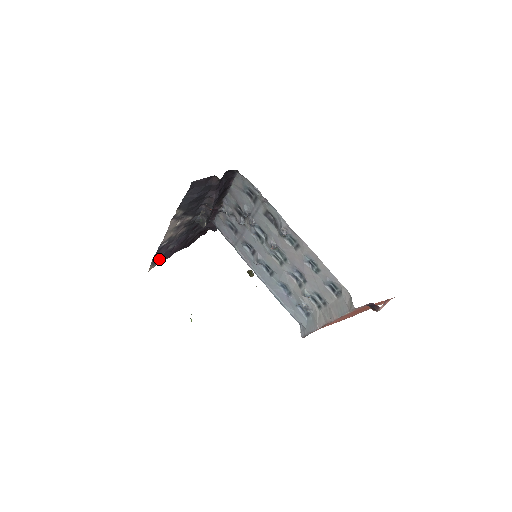
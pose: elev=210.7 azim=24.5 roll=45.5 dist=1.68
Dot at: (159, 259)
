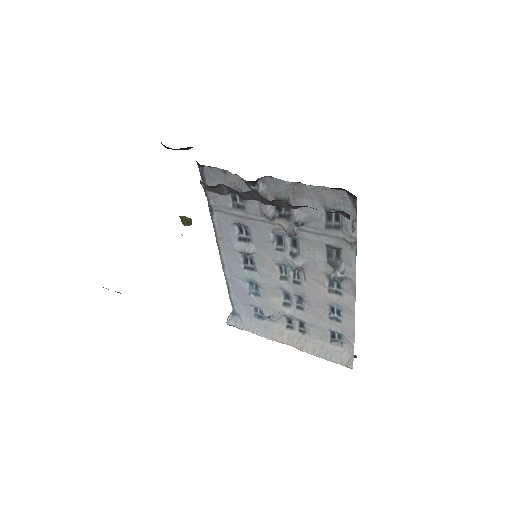
Dot at: occluded
